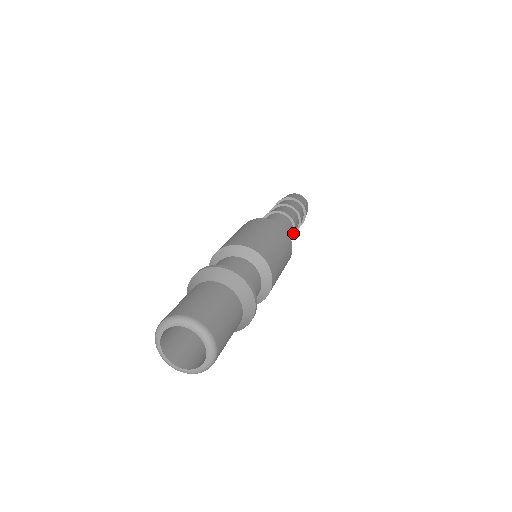
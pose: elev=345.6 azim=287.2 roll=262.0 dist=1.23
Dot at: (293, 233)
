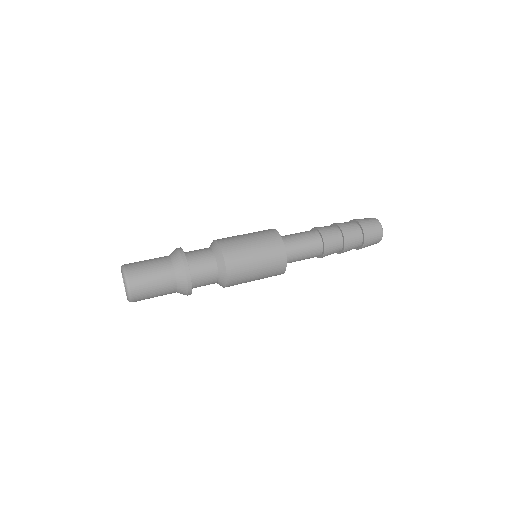
Dot at: (321, 255)
